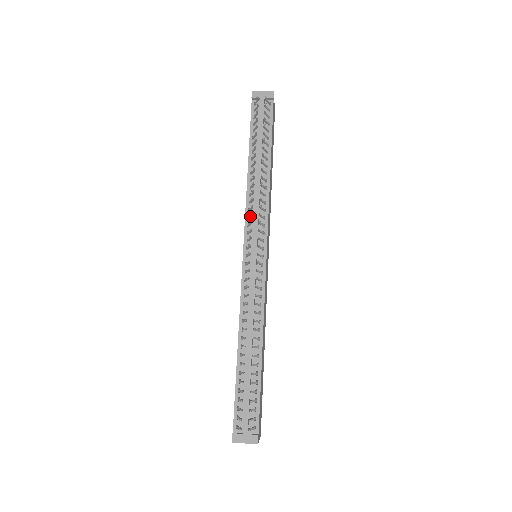
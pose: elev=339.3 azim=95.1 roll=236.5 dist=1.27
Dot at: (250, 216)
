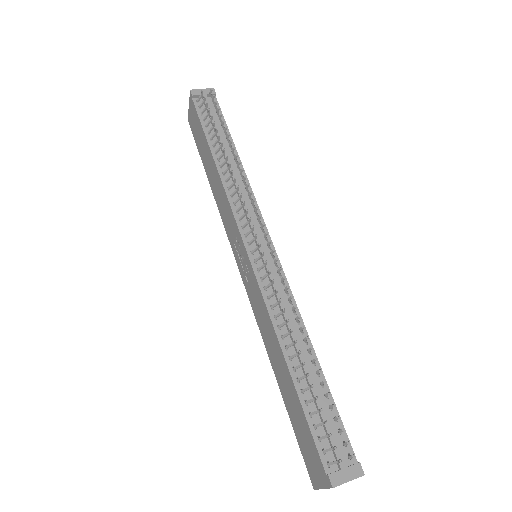
Dot at: (241, 207)
